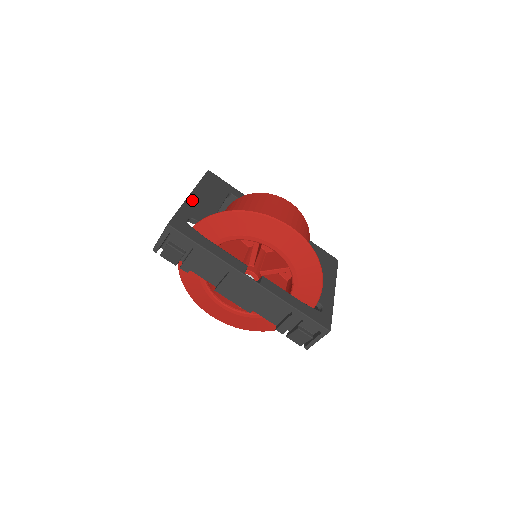
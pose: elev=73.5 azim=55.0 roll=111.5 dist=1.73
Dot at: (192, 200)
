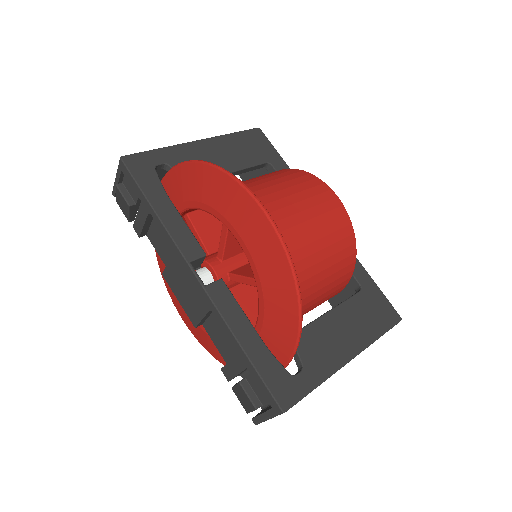
Dot at: (193, 147)
